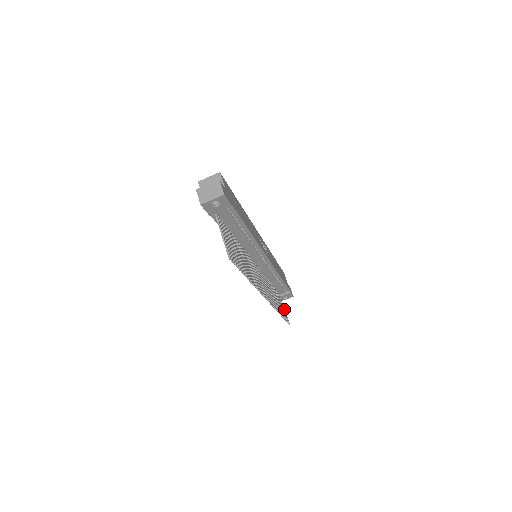
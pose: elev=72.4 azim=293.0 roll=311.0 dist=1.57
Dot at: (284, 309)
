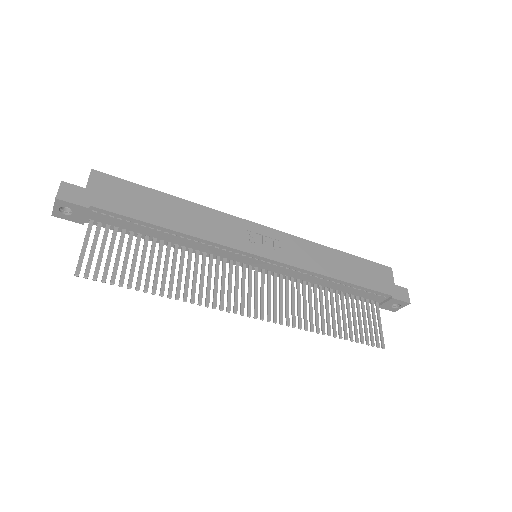
Dot at: (379, 324)
